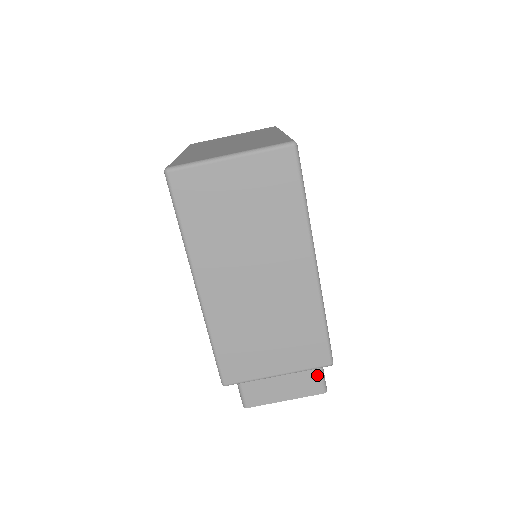
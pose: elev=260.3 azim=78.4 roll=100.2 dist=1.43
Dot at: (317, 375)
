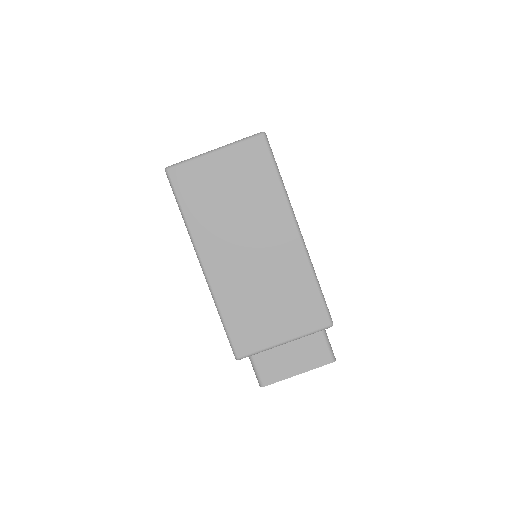
Dot at: (323, 343)
